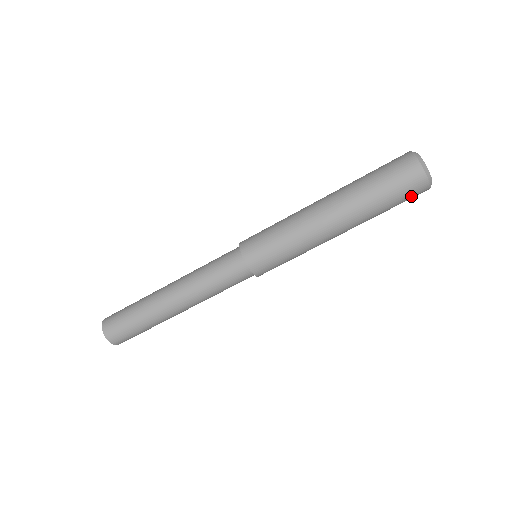
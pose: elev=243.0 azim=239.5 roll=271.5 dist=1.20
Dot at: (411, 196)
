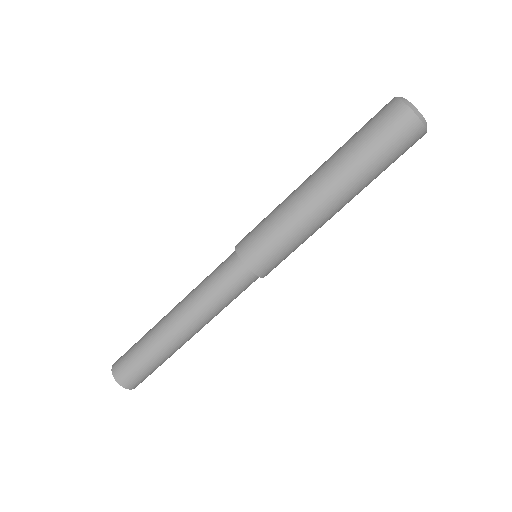
Dot at: (407, 145)
